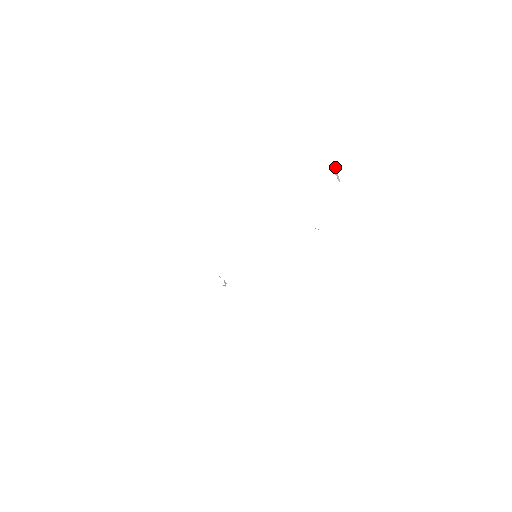
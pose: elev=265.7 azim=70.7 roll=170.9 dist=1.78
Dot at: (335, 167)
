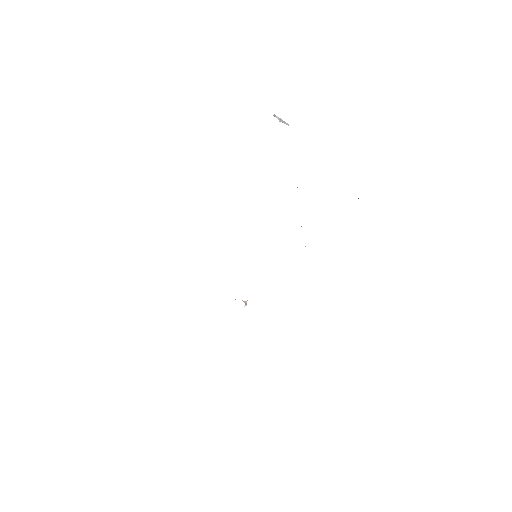
Dot at: (275, 115)
